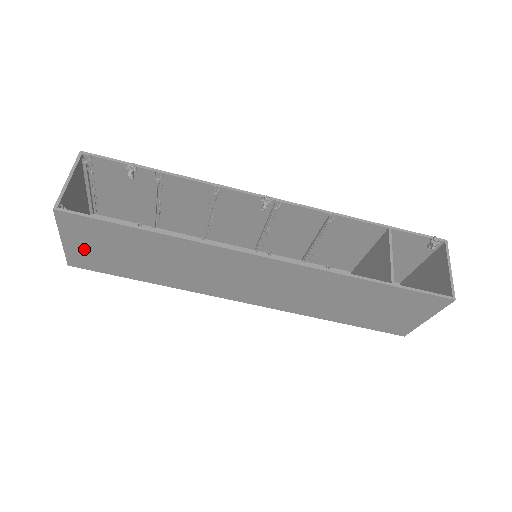
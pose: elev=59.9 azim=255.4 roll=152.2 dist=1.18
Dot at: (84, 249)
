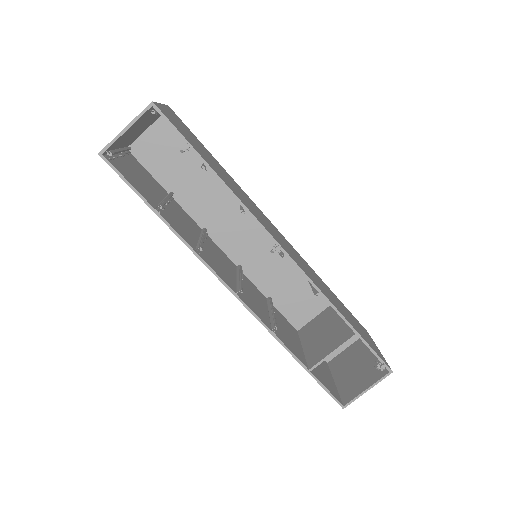
Dot at: occluded
